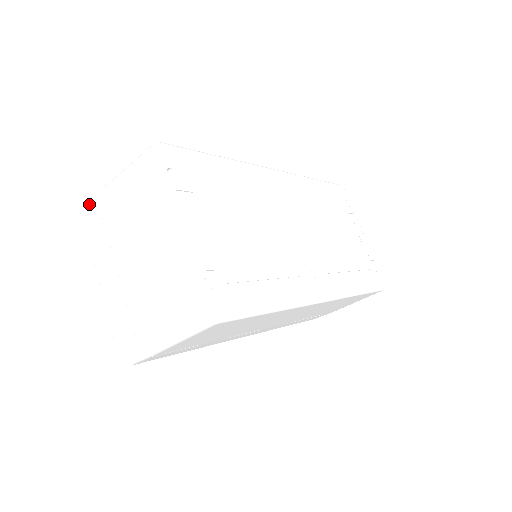
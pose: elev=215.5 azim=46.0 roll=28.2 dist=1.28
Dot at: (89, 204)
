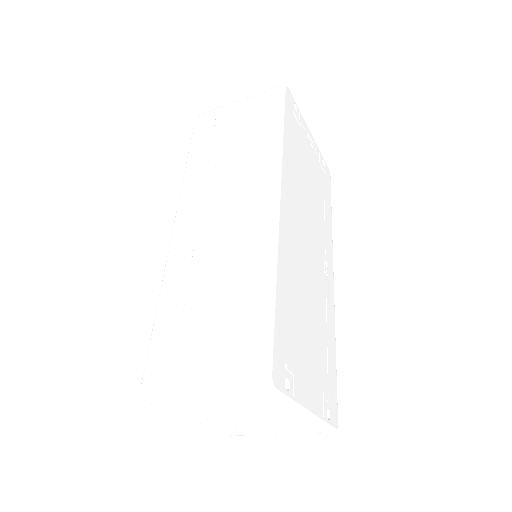
Dot at: (161, 400)
